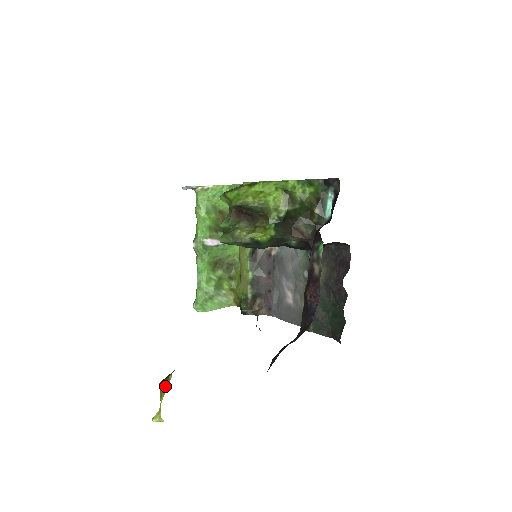
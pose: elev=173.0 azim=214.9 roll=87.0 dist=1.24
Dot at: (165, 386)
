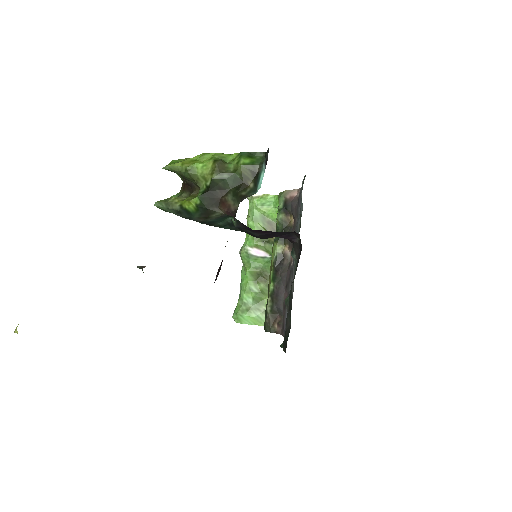
Dot at: occluded
